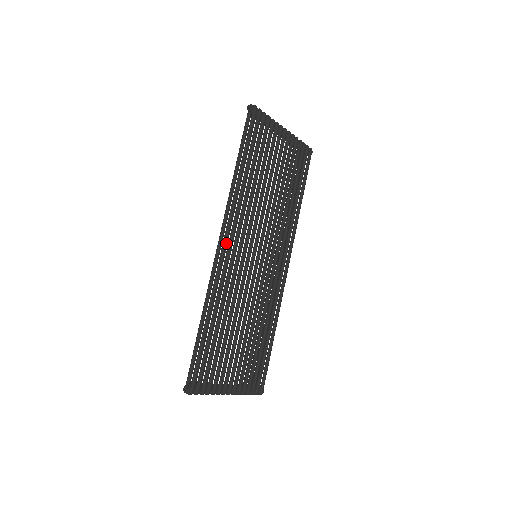
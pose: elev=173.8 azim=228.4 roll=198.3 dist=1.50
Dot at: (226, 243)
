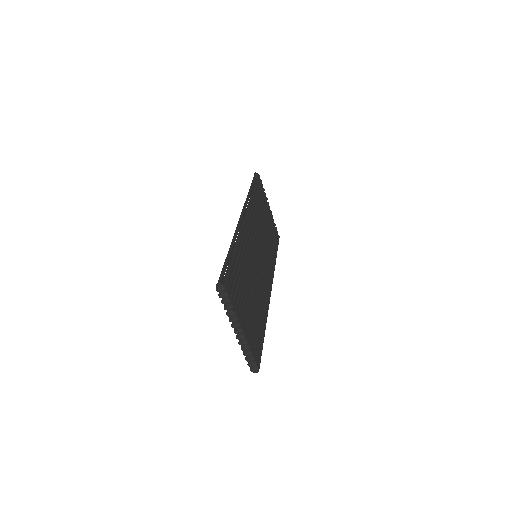
Dot at: occluded
